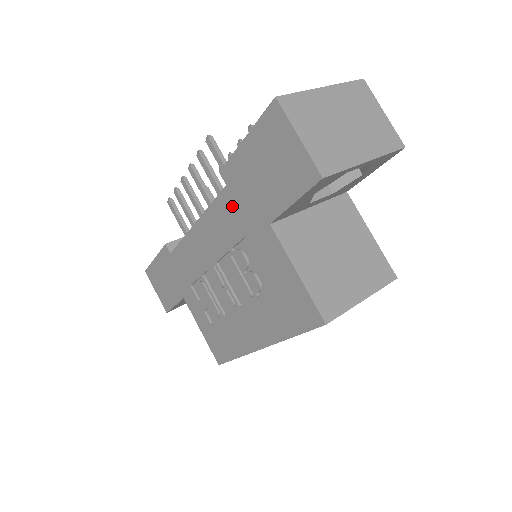
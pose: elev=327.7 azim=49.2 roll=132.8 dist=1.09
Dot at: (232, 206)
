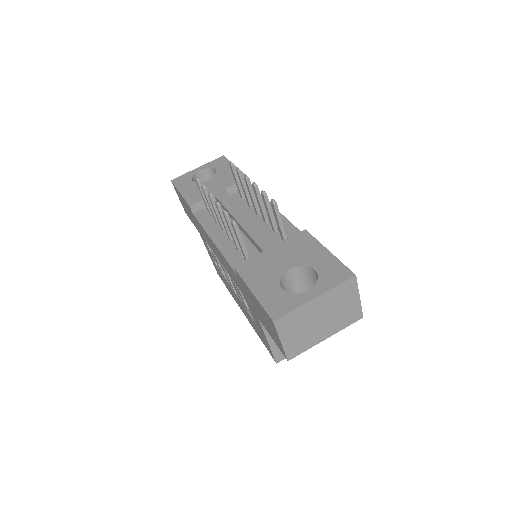
Dot at: (239, 282)
